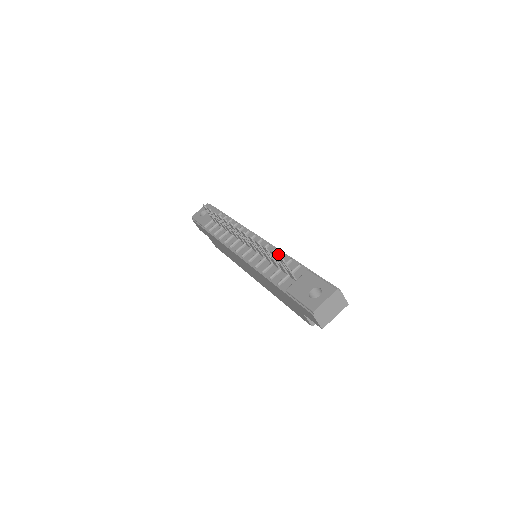
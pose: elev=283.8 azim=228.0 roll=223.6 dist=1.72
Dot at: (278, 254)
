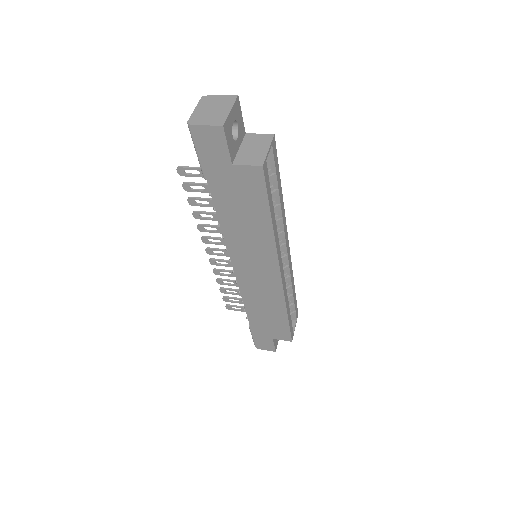
Dot at: occluded
